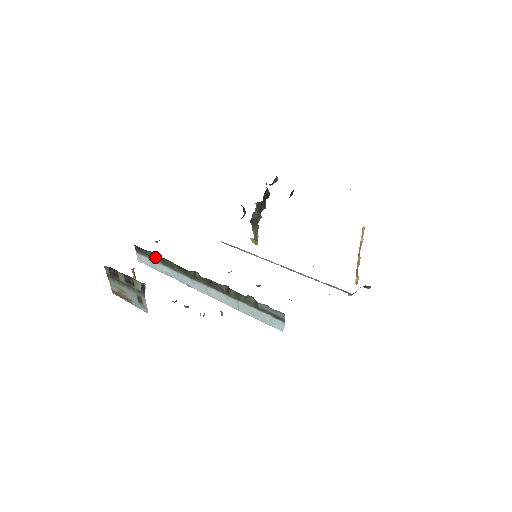
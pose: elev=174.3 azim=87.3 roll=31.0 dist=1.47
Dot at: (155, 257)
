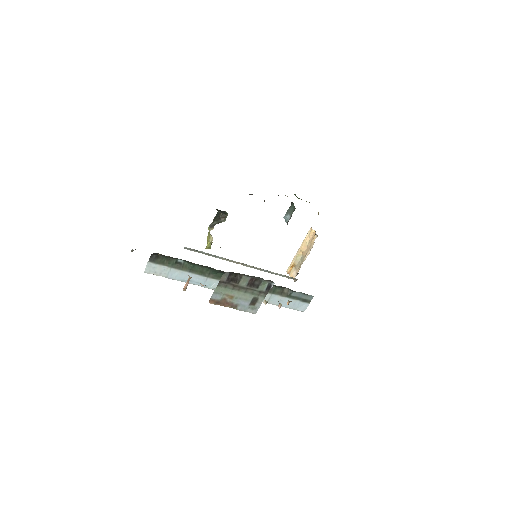
Dot at: (180, 265)
